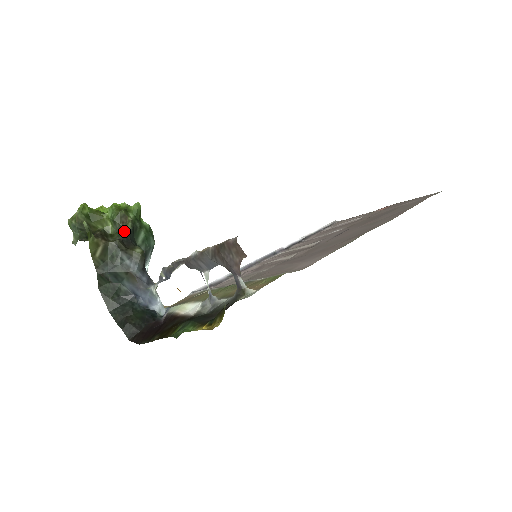
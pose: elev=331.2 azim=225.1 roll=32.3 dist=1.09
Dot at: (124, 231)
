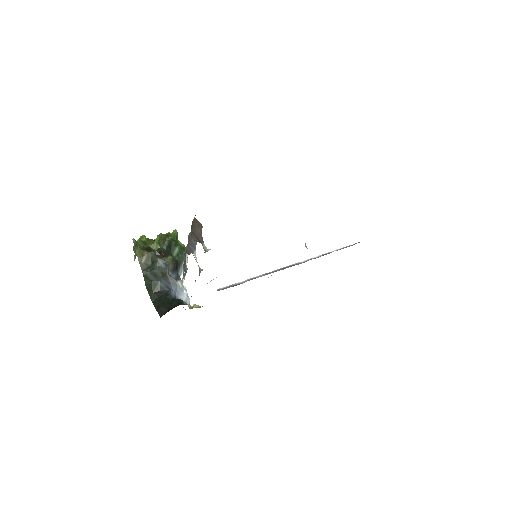
Dot at: (162, 246)
